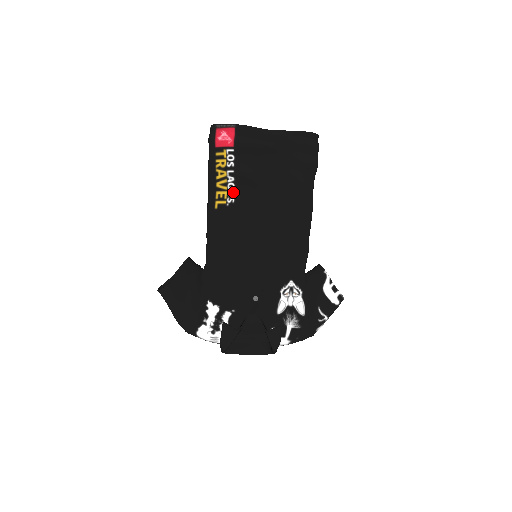
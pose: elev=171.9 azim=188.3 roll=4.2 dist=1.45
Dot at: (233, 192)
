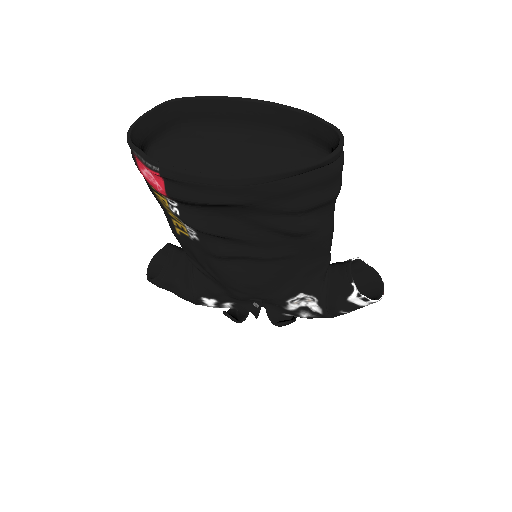
Dot at: (193, 231)
